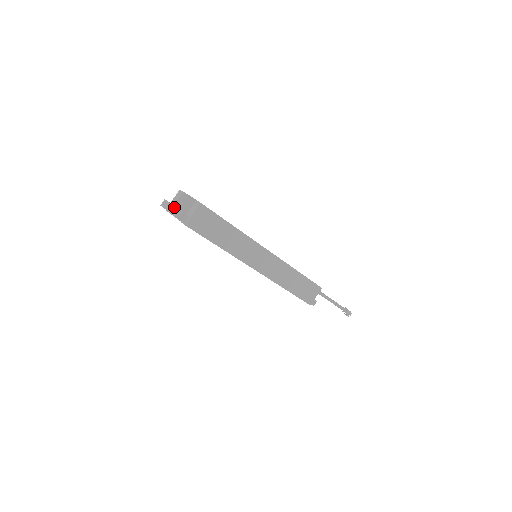
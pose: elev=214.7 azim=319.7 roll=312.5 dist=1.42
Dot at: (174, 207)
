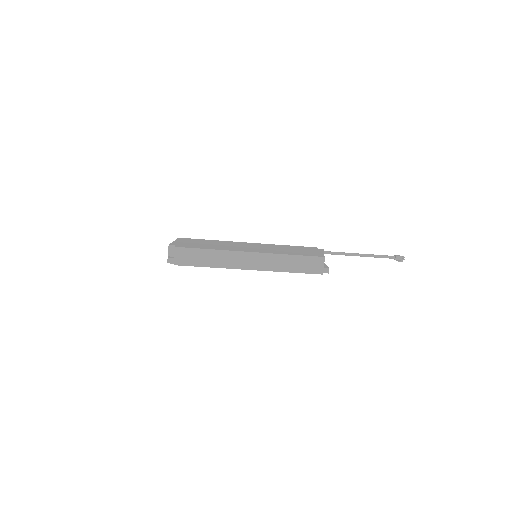
Dot at: occluded
